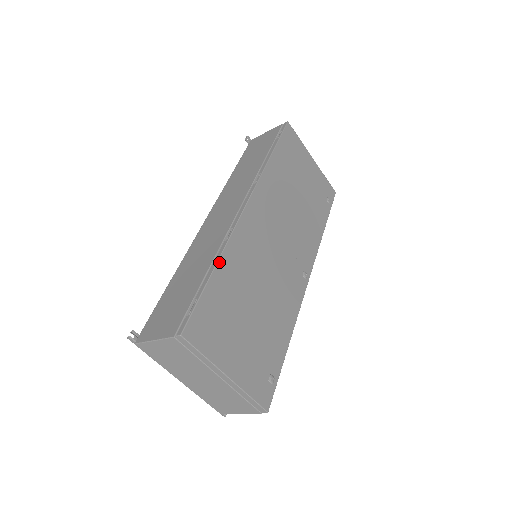
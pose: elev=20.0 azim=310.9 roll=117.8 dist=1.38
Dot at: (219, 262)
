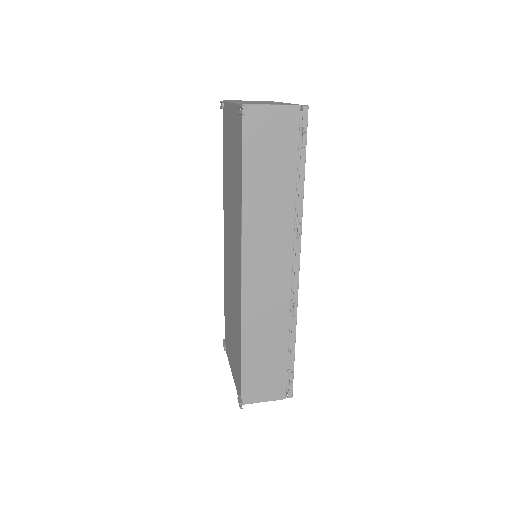
Dot at: (295, 337)
